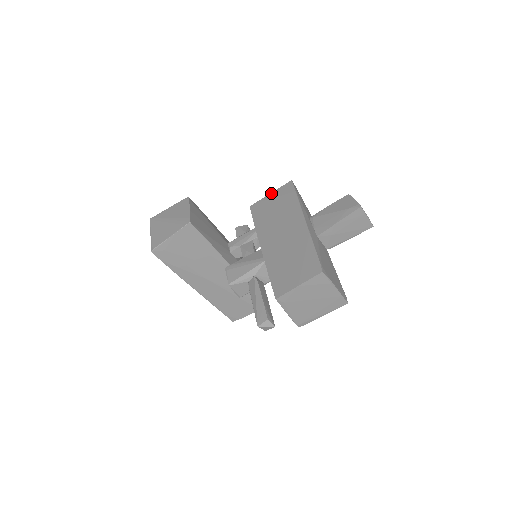
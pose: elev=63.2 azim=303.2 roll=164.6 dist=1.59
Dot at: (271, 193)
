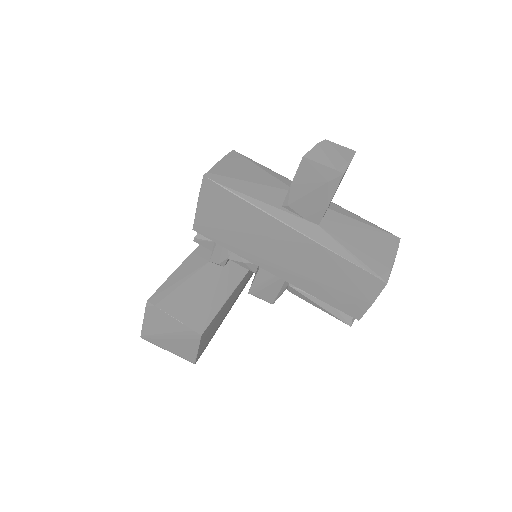
Dot at: (199, 204)
